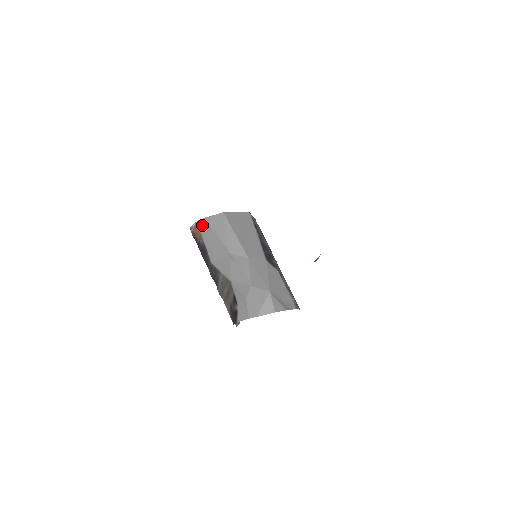
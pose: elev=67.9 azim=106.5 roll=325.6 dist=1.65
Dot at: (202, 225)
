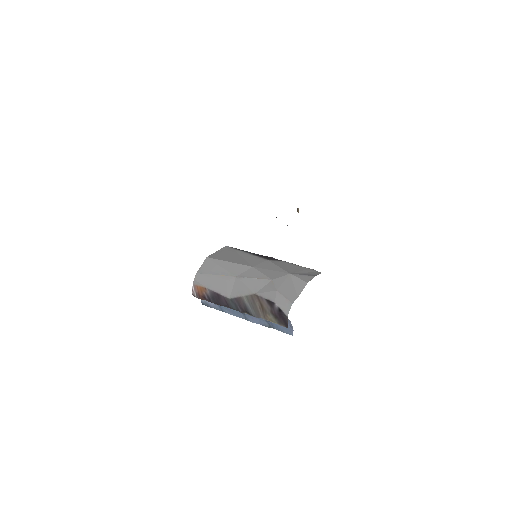
Dot at: (199, 280)
